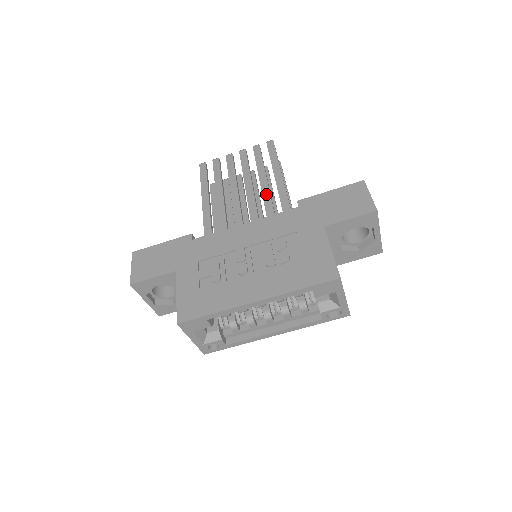
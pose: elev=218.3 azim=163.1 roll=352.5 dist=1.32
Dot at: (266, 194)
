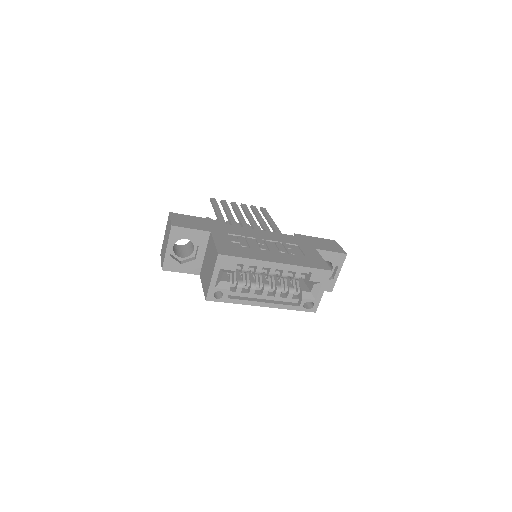
Dot at: (266, 227)
